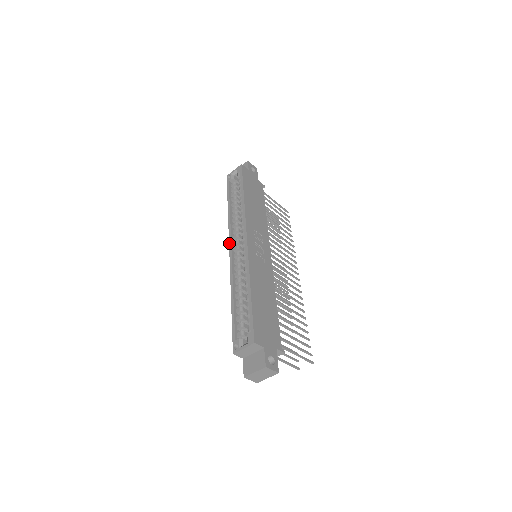
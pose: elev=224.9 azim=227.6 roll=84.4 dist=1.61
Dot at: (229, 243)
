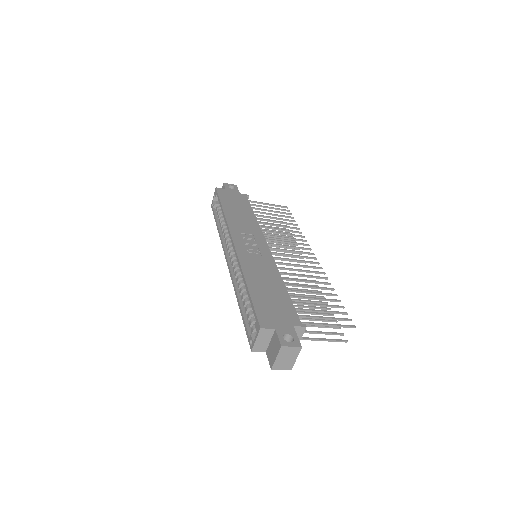
Dot at: (225, 257)
